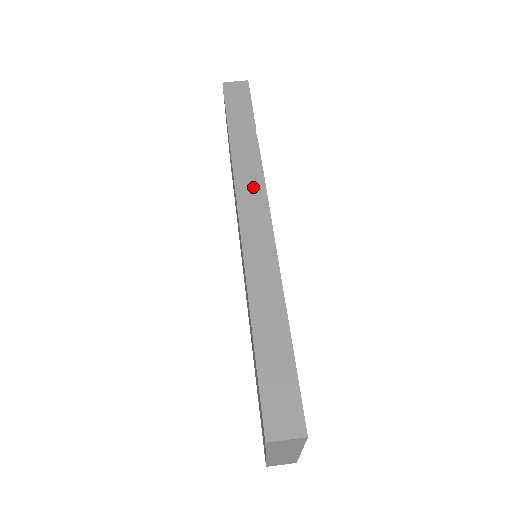
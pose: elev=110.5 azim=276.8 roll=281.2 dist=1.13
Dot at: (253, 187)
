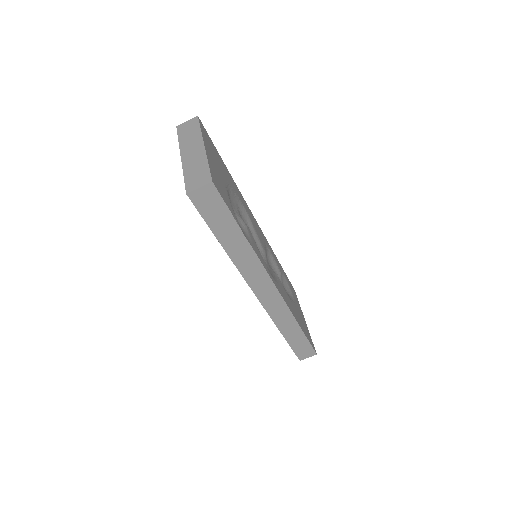
Dot at: (259, 277)
